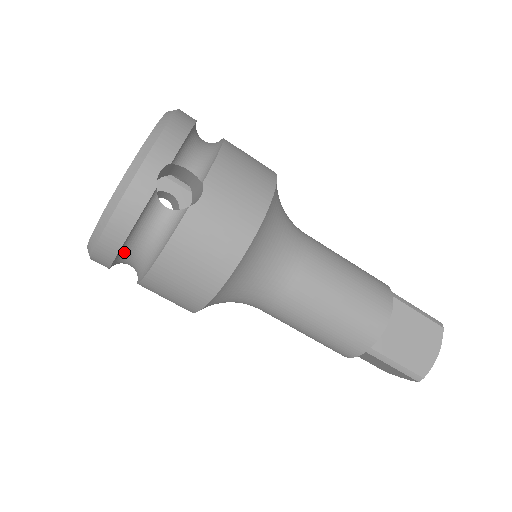
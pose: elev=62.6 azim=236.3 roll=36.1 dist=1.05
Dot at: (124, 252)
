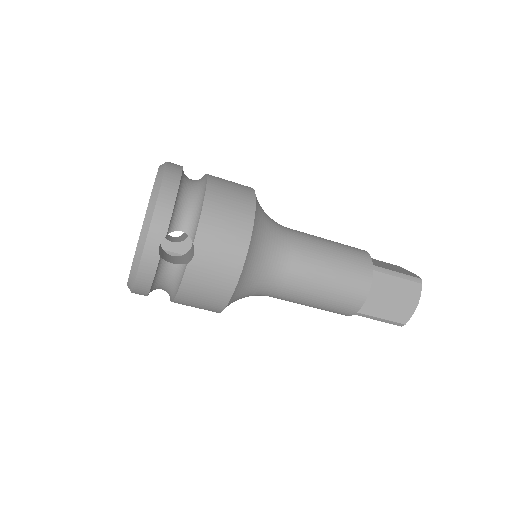
Dot at: occluded
